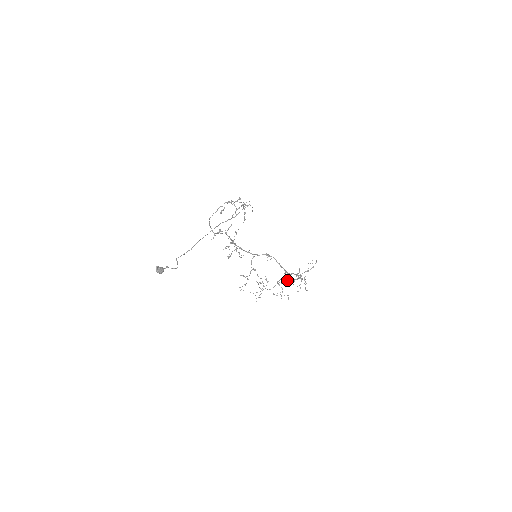
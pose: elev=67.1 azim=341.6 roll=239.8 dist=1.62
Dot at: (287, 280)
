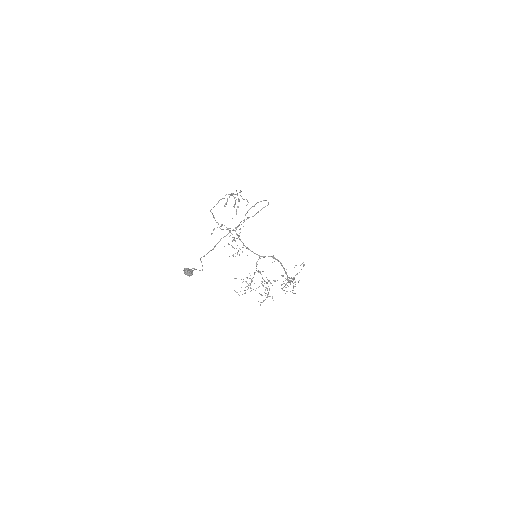
Dot at: occluded
